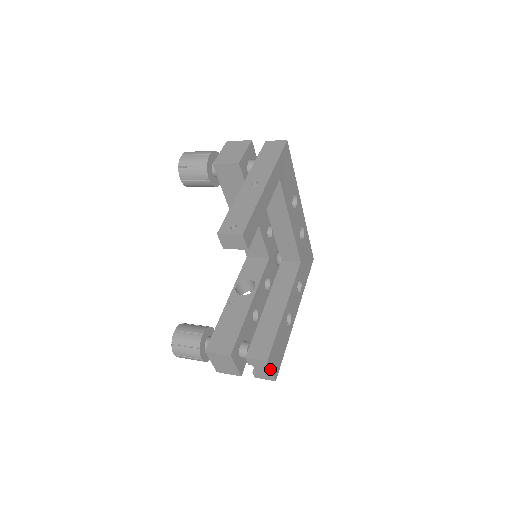
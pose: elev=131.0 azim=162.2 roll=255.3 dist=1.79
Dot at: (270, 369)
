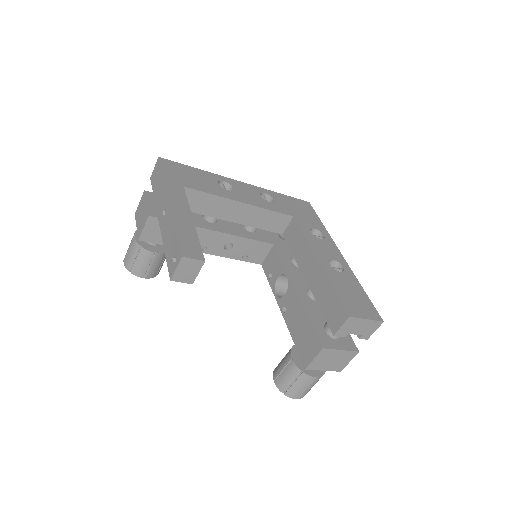
Dot at: (362, 319)
